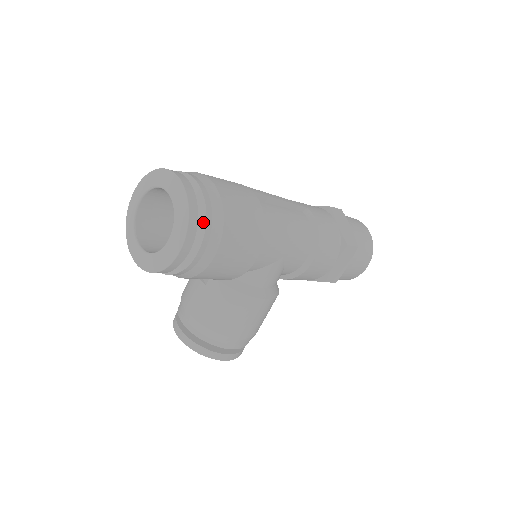
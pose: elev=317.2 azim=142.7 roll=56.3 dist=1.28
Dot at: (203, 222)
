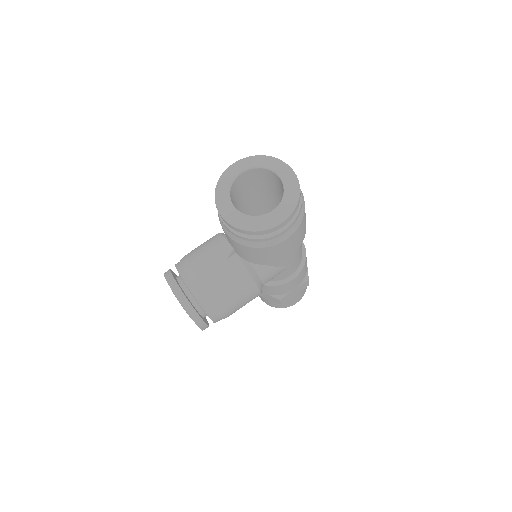
Dot at: (296, 213)
